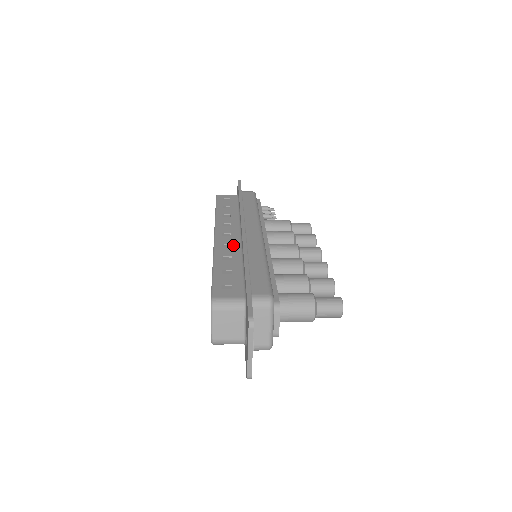
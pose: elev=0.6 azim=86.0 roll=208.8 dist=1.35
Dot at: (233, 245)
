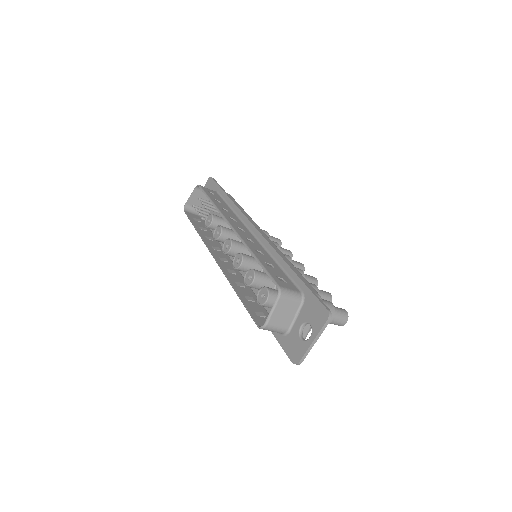
Dot at: (254, 241)
